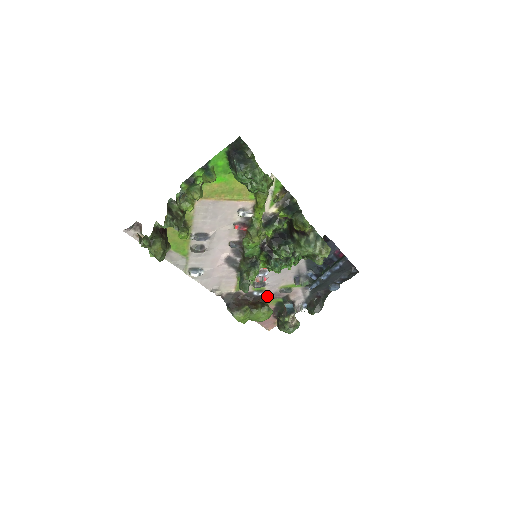
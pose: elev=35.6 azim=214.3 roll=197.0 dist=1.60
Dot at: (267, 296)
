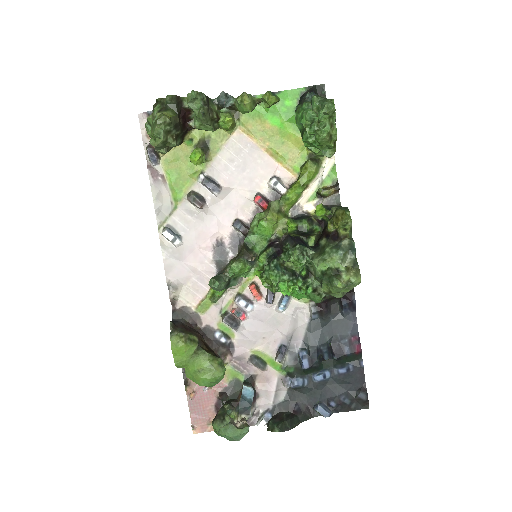
Dot at: (228, 356)
